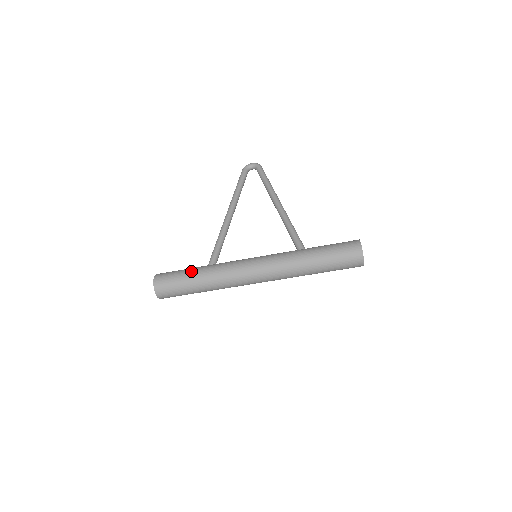
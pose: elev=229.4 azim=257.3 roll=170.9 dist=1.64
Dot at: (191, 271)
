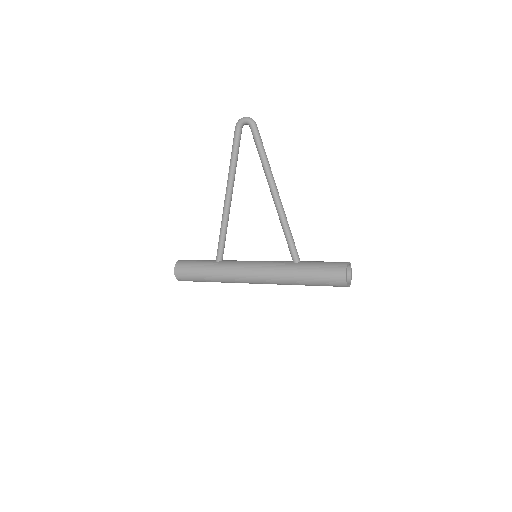
Dot at: (202, 272)
